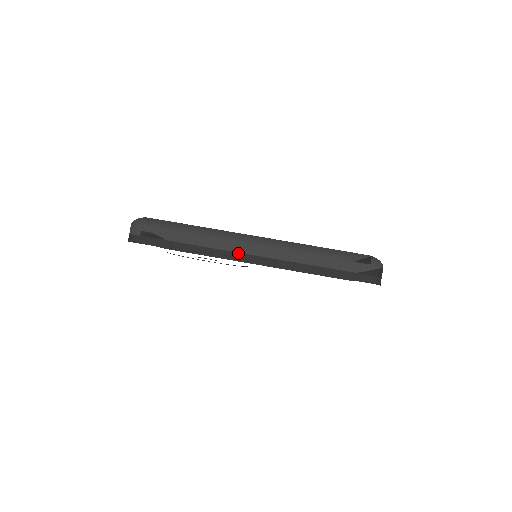
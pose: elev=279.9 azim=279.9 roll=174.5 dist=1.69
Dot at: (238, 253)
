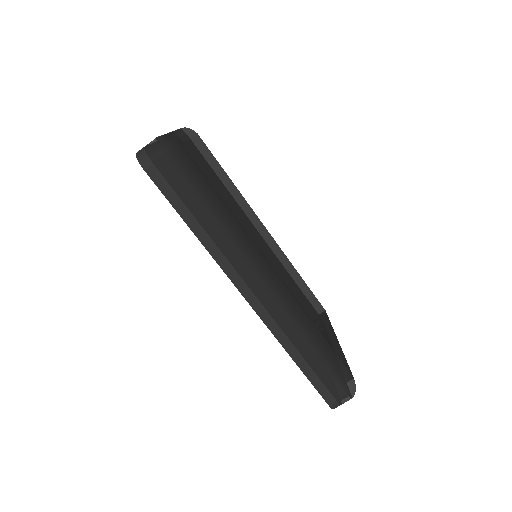
Dot at: (241, 278)
